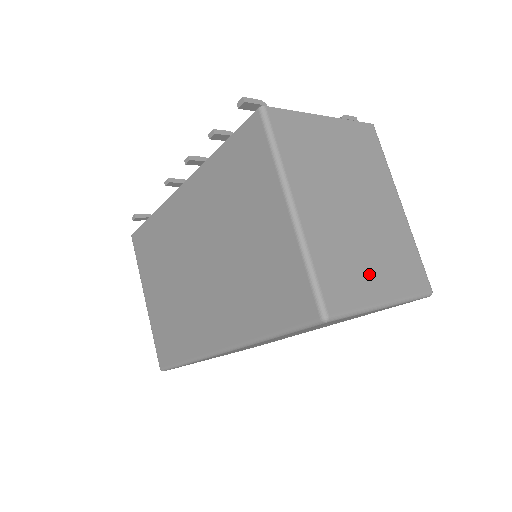
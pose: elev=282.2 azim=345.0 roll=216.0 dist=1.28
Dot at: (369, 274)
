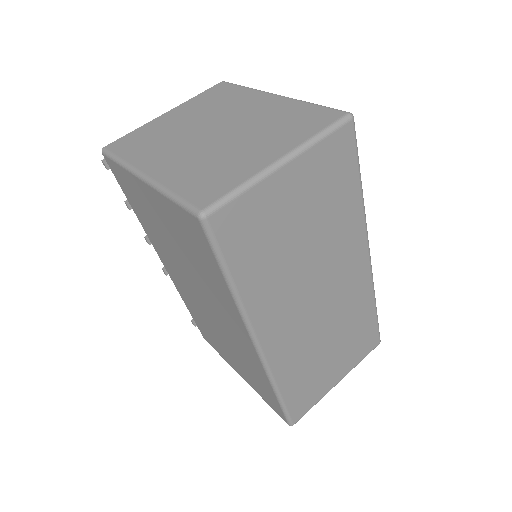
Dot at: (248, 156)
